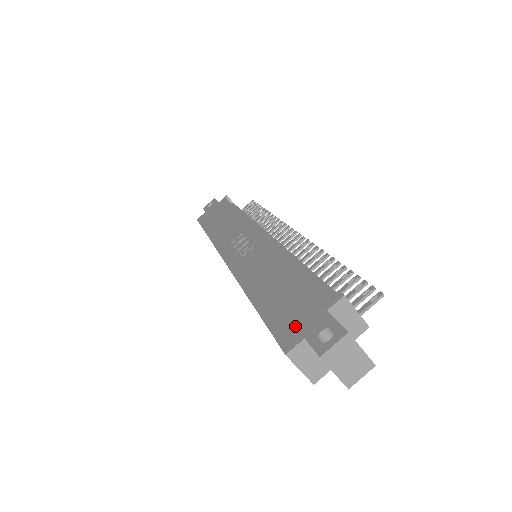
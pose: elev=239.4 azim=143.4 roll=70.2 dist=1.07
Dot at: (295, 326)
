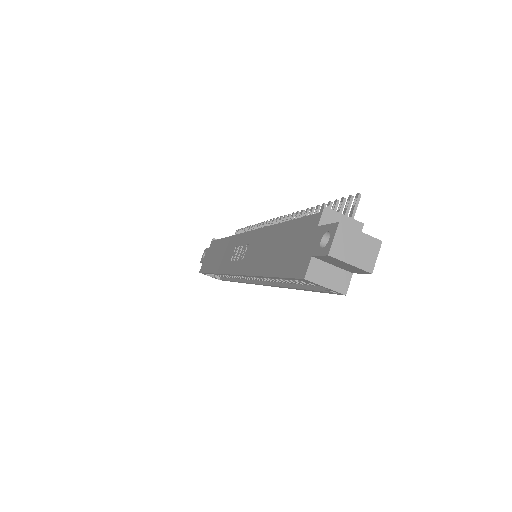
Dot at: (301, 257)
